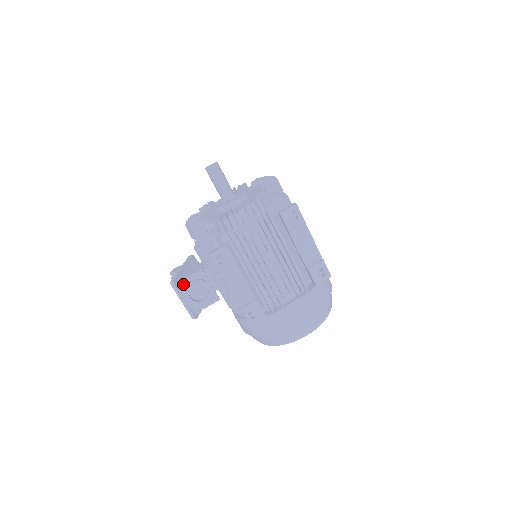
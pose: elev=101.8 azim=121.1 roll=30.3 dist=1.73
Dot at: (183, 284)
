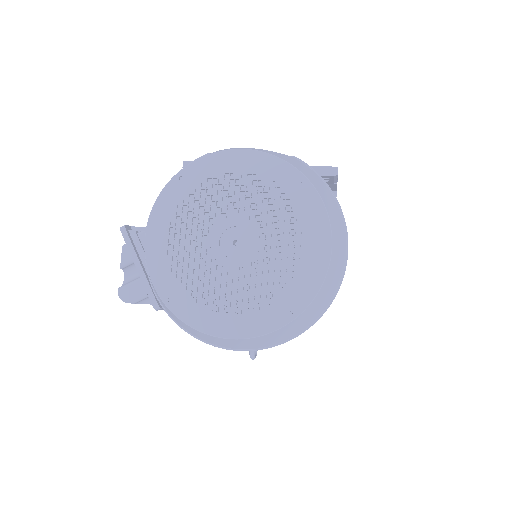
Dot at: occluded
